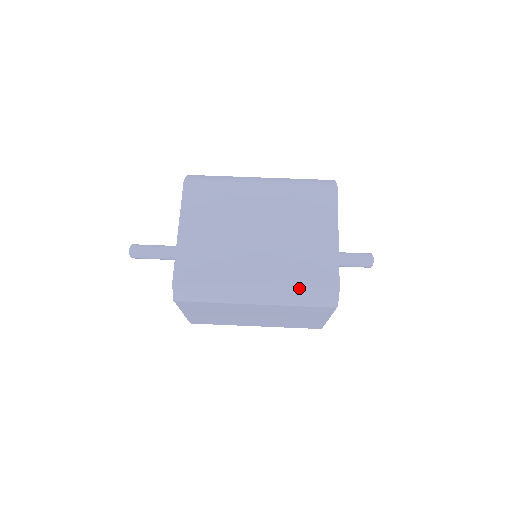
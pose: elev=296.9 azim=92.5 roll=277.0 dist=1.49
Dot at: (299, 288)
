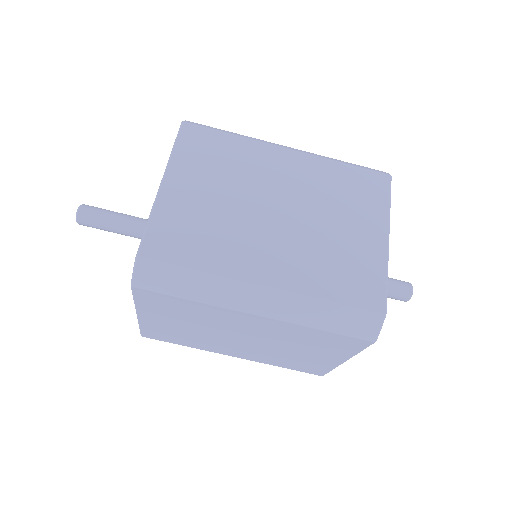
Dot at: (328, 301)
